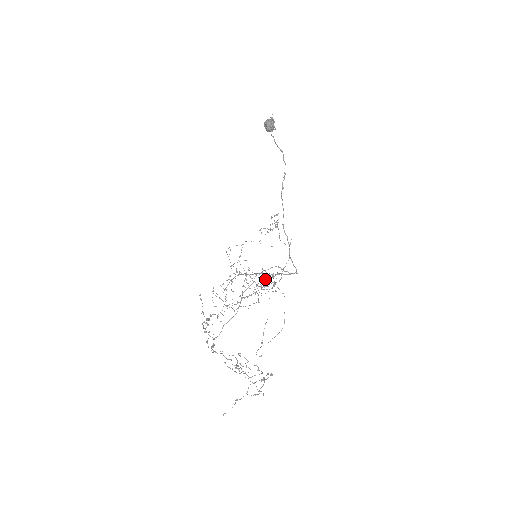
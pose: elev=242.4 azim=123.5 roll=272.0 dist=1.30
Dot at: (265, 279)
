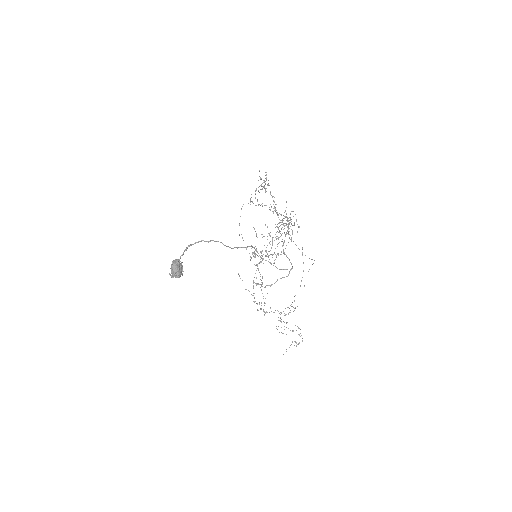
Dot at: occluded
